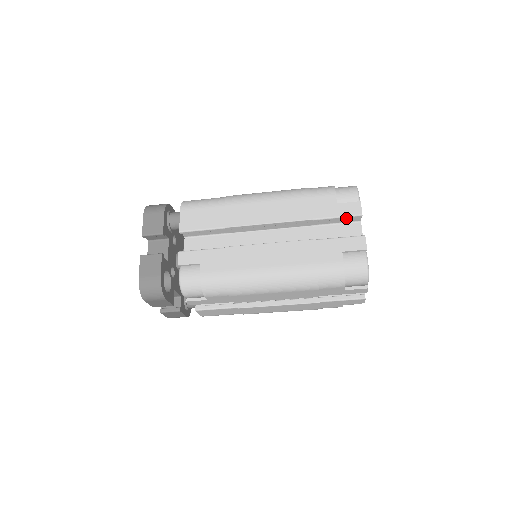
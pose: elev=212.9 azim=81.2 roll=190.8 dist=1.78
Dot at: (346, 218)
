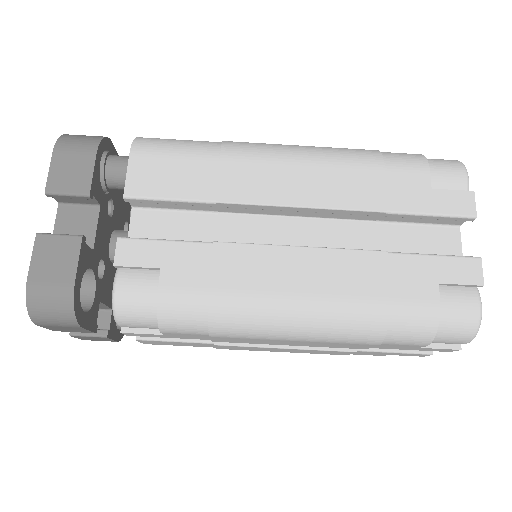
Dot at: (444, 218)
